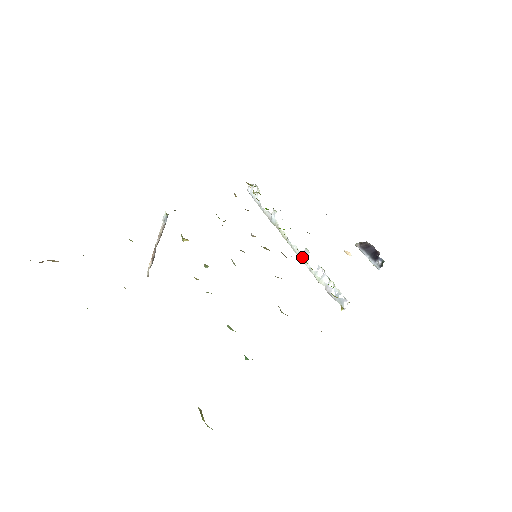
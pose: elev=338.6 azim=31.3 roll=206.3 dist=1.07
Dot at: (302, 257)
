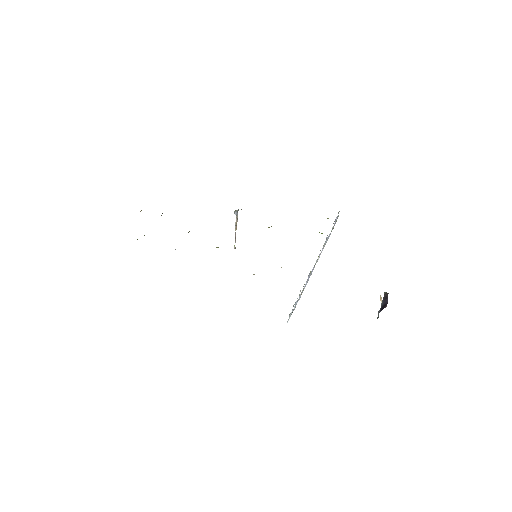
Dot at: occluded
